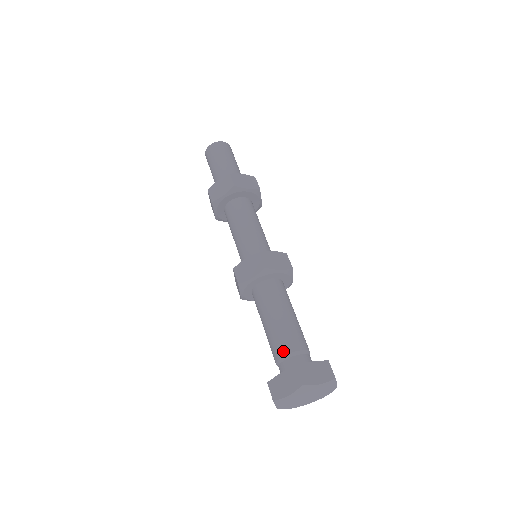
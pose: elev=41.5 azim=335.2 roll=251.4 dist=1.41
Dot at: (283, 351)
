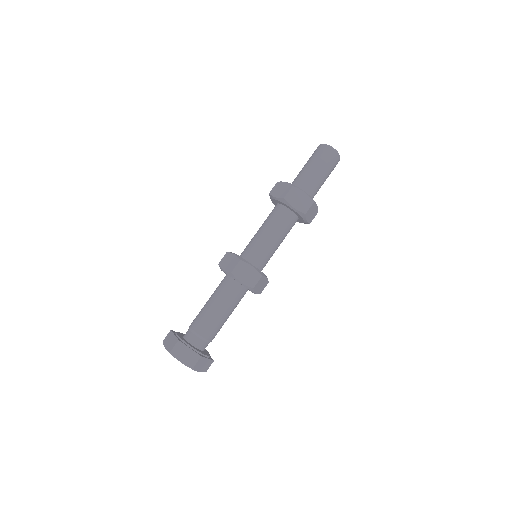
Dot at: (193, 325)
